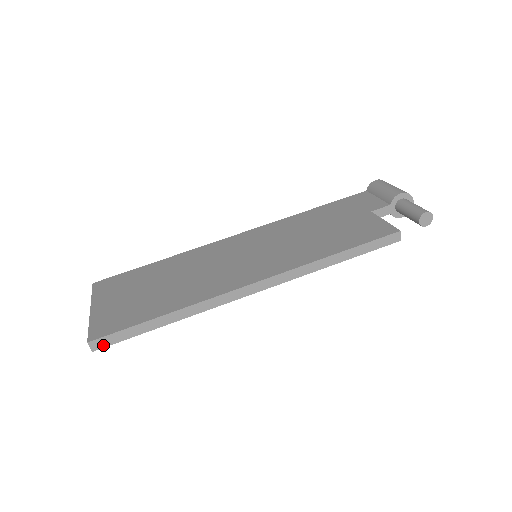
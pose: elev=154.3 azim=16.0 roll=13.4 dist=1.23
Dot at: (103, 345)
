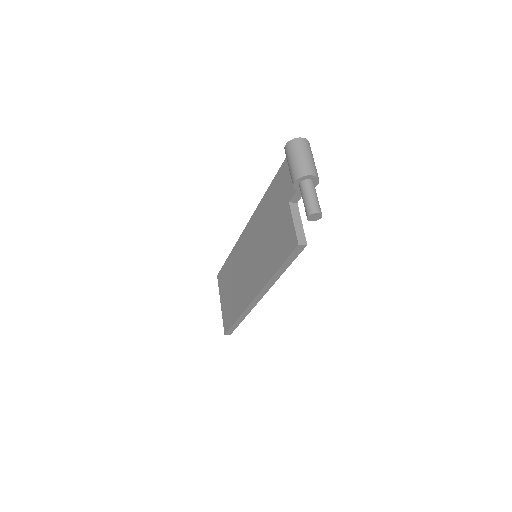
Dot at: (231, 332)
